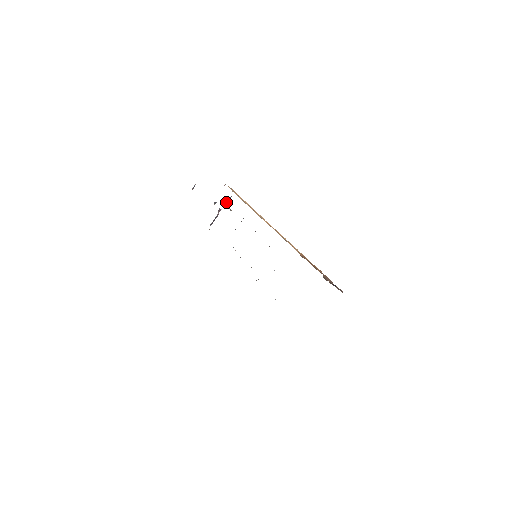
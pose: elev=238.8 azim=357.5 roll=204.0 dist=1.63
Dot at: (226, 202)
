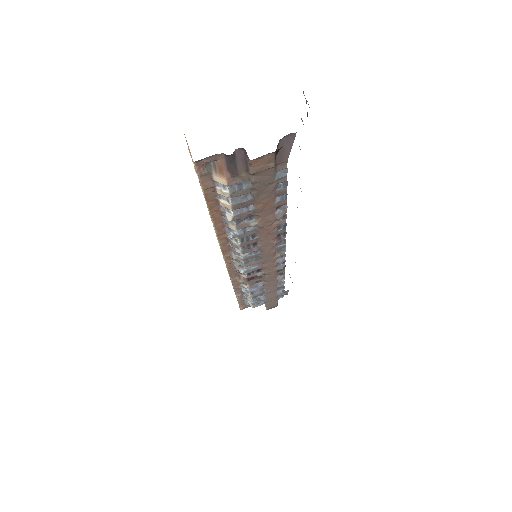
Dot at: occluded
